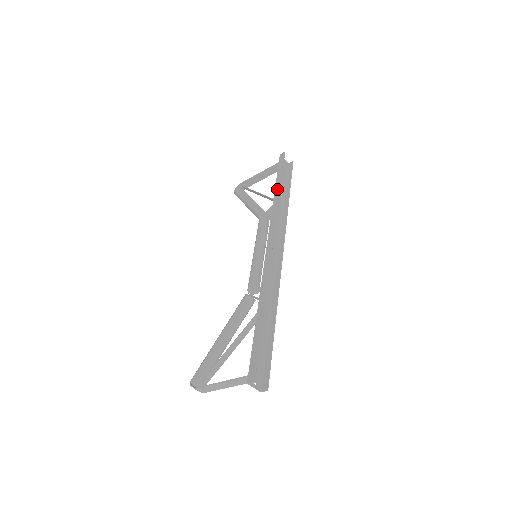
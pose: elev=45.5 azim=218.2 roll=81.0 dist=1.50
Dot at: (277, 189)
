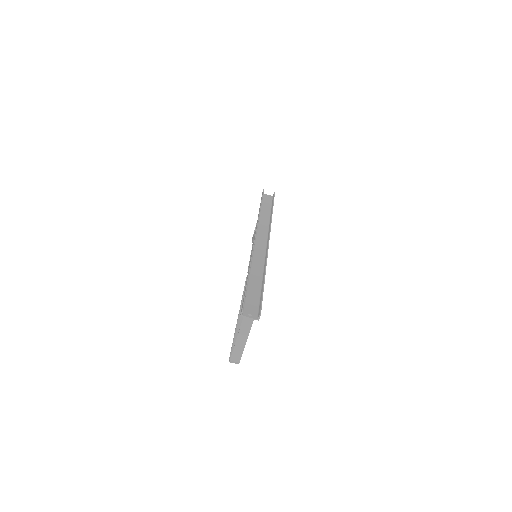
Dot at: (259, 210)
